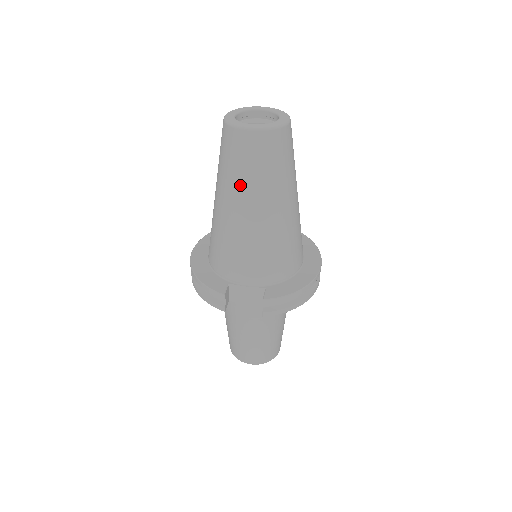
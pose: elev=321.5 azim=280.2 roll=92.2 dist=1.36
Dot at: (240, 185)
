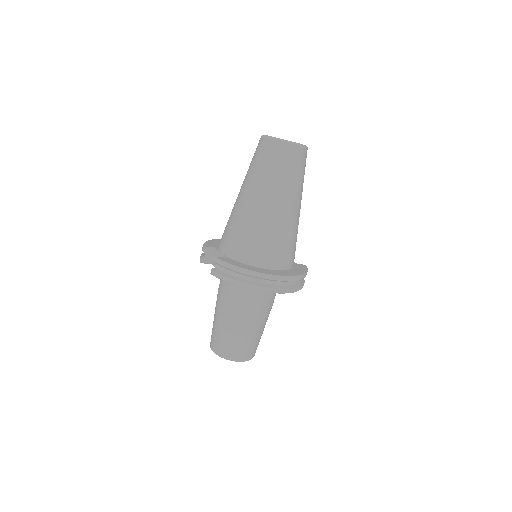
Dot at: (247, 174)
